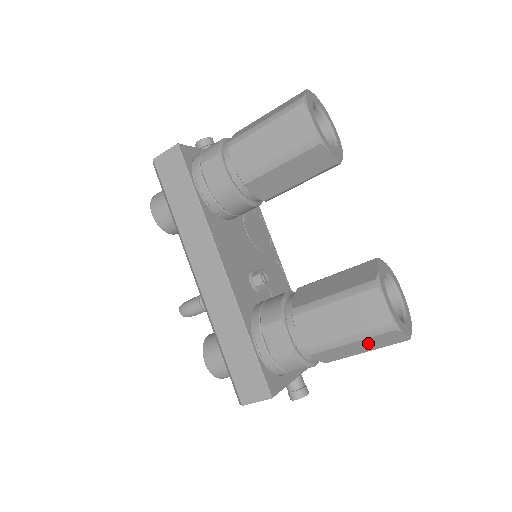
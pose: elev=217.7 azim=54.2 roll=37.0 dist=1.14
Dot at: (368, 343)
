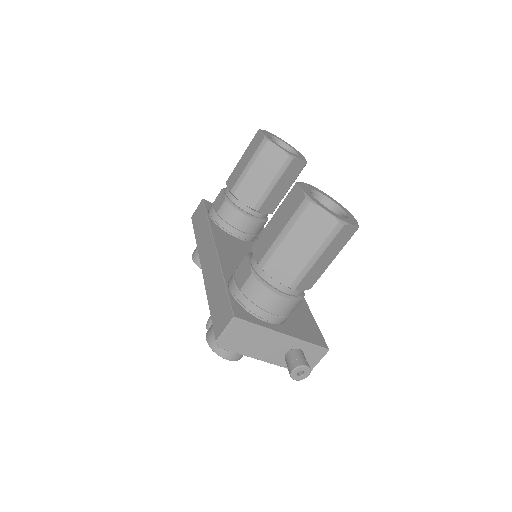
Dot at: (302, 235)
